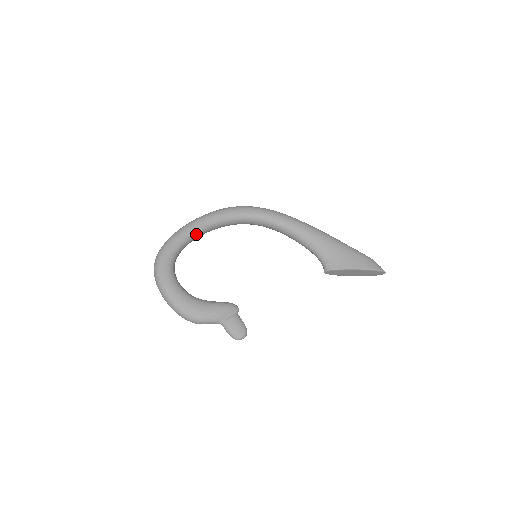
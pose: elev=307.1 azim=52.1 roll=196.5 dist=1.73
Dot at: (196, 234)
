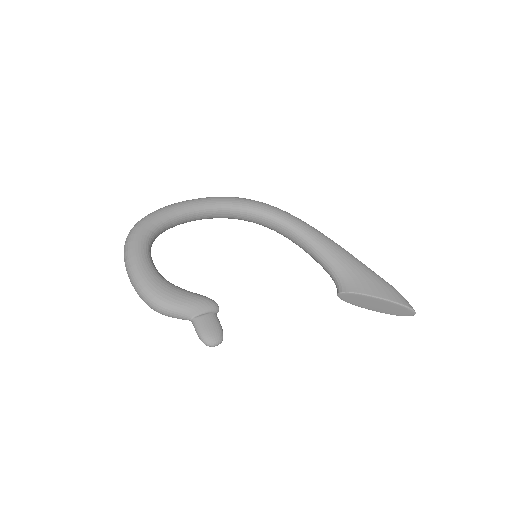
Dot at: (189, 214)
